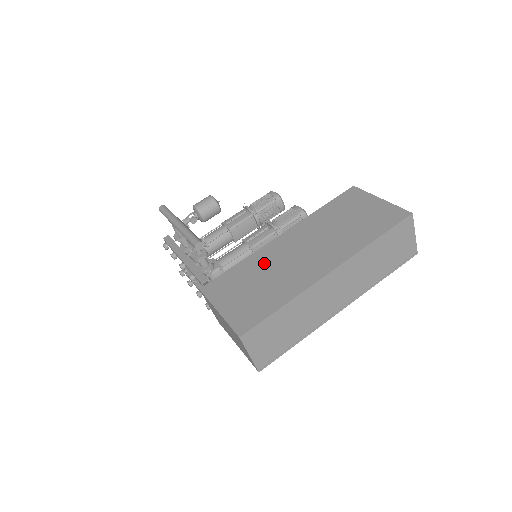
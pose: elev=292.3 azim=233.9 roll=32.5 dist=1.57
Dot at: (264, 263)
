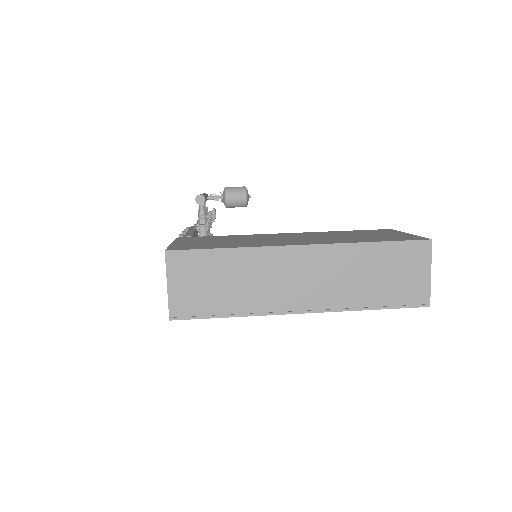
Dot at: (249, 237)
